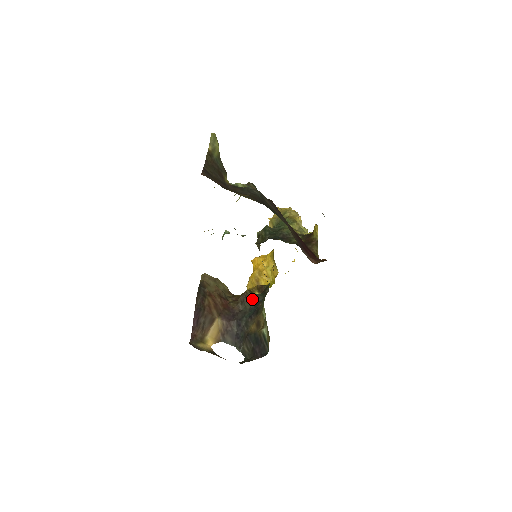
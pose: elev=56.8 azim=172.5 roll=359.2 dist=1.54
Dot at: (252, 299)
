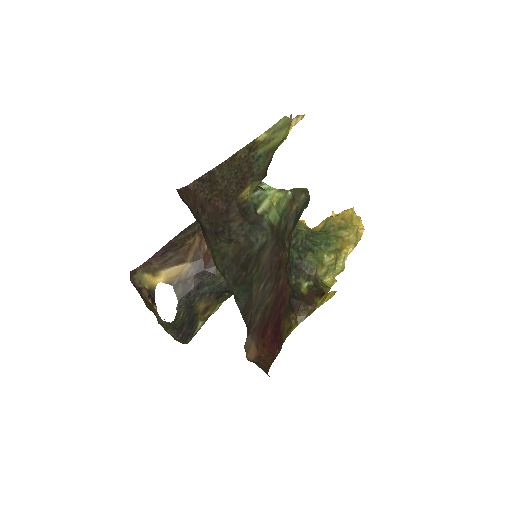
Dot at: occluded
